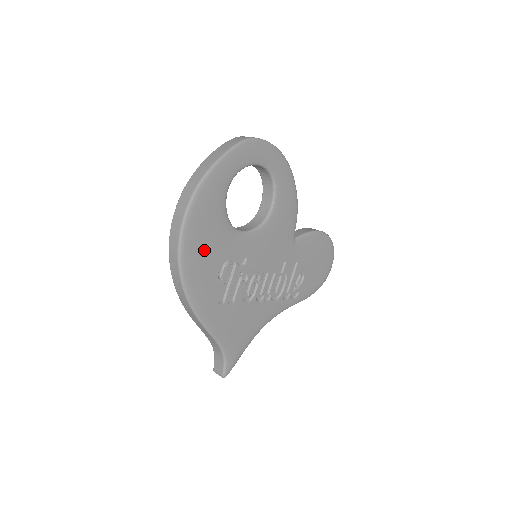
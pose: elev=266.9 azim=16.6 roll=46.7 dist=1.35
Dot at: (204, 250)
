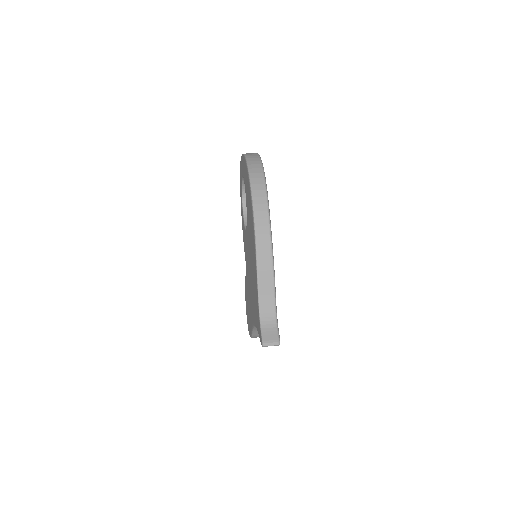
Dot at: occluded
